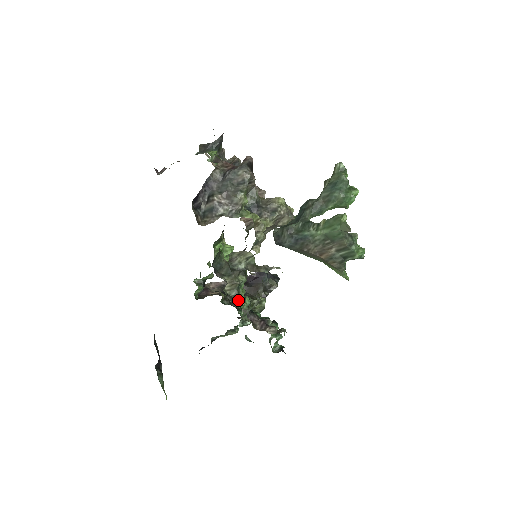
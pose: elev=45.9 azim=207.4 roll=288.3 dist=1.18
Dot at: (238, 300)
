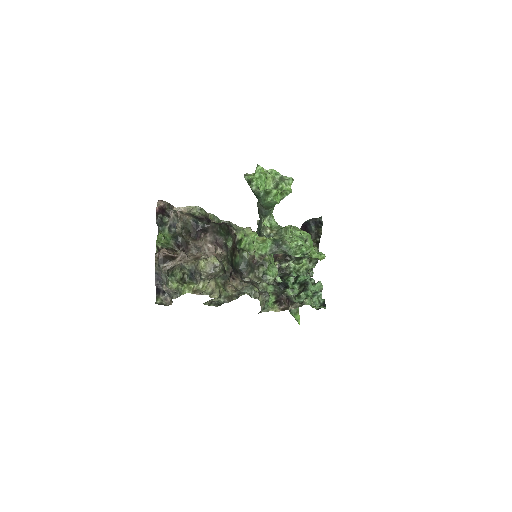
Dot at: (289, 264)
